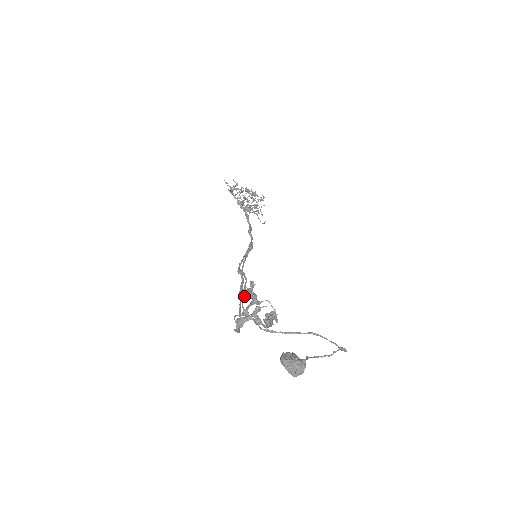
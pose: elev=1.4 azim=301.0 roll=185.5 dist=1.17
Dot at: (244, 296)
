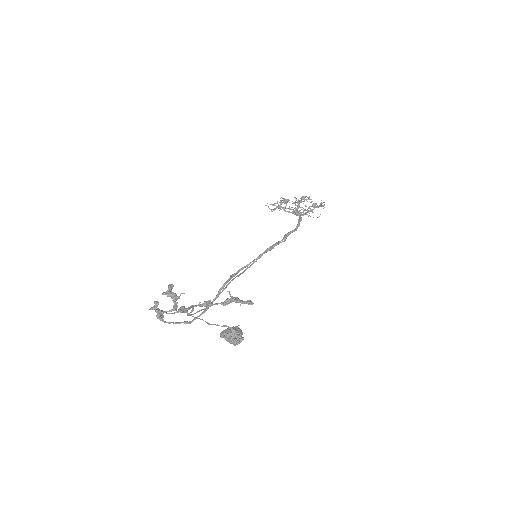
Dot at: (219, 294)
